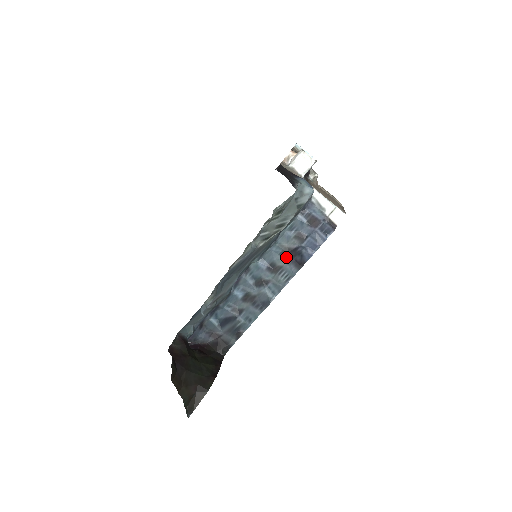
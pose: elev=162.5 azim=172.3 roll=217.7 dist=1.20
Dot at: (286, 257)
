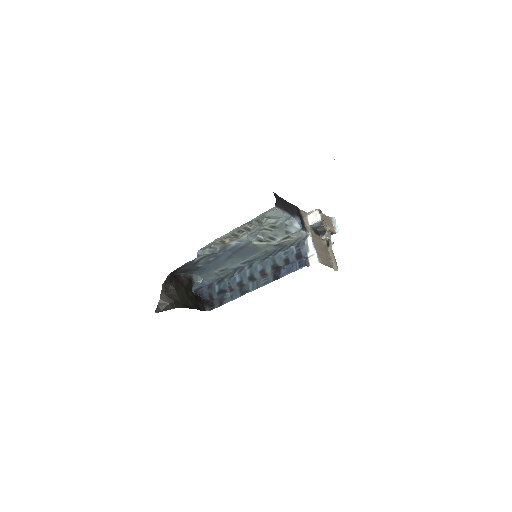
Dot at: (273, 270)
